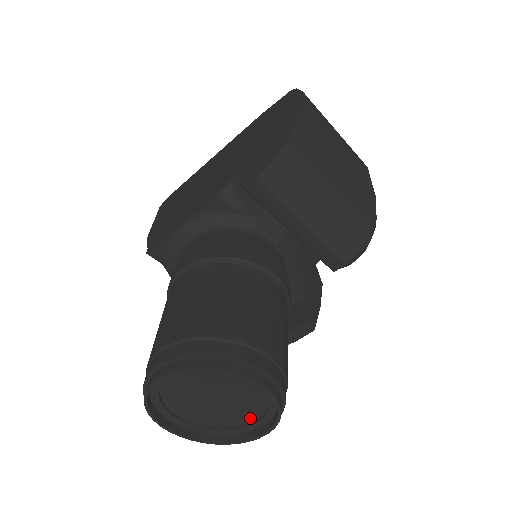
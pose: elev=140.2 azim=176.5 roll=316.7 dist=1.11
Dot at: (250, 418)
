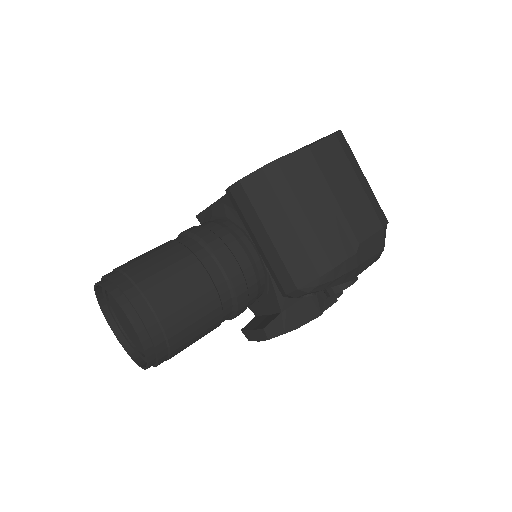
Dot at: occluded
